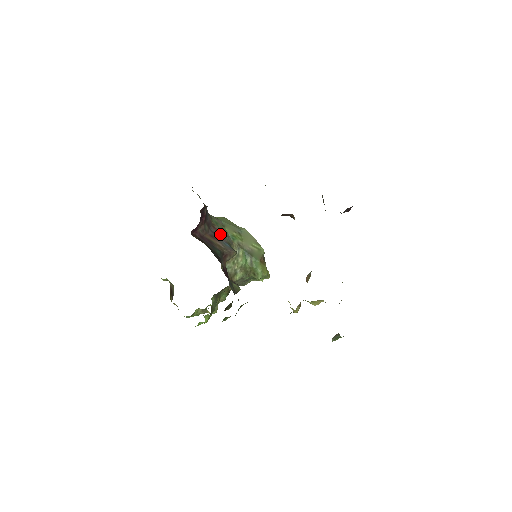
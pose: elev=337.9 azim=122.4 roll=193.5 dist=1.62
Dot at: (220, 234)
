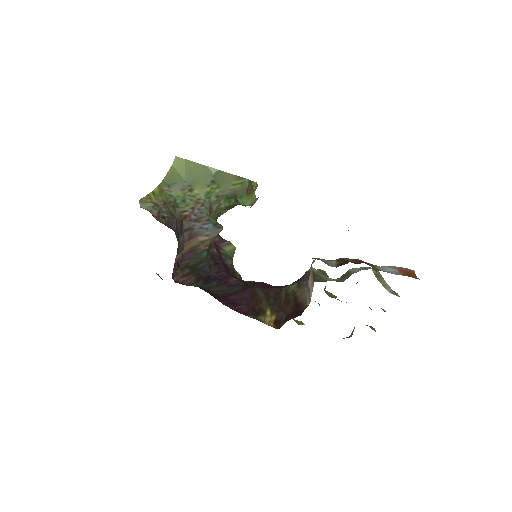
Dot at: (195, 217)
